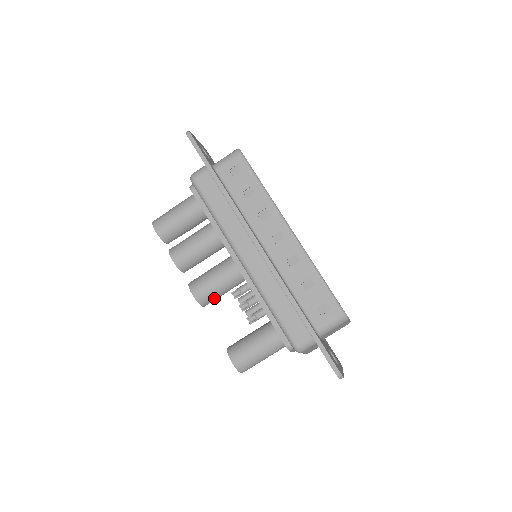
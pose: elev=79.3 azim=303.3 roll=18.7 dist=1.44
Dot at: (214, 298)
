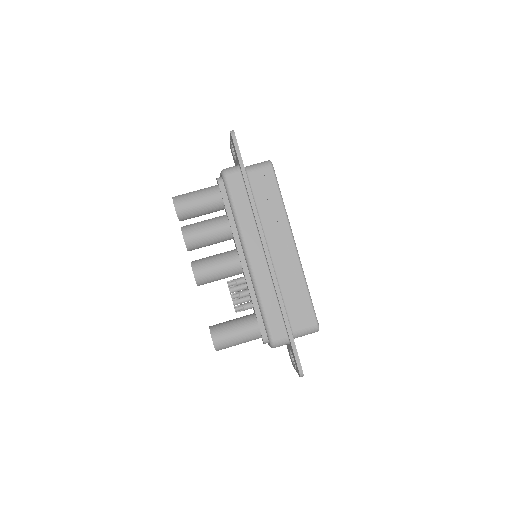
Dot at: (210, 281)
